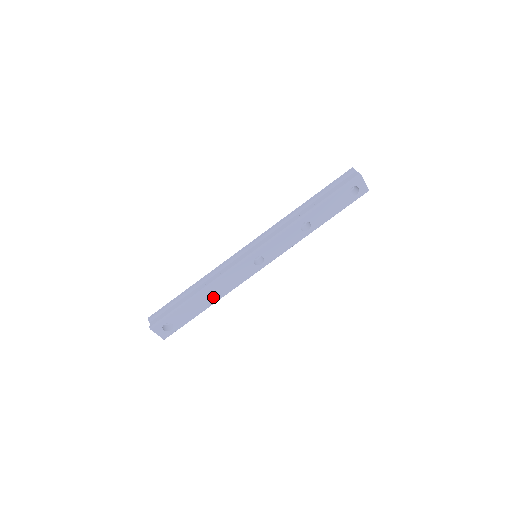
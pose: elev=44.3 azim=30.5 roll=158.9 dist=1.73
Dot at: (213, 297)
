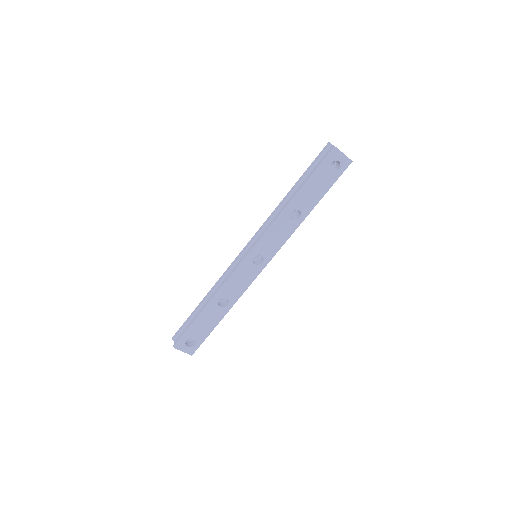
Dot at: (225, 305)
